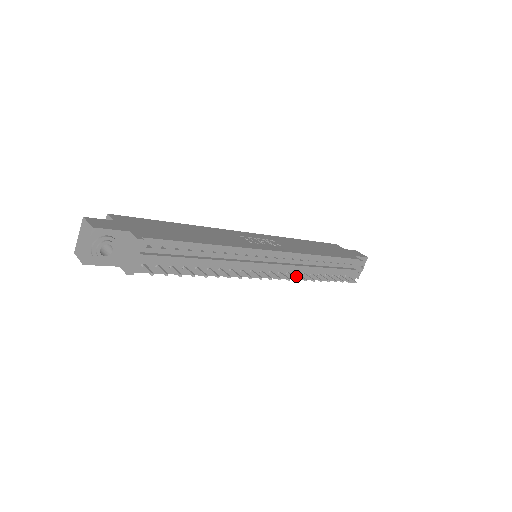
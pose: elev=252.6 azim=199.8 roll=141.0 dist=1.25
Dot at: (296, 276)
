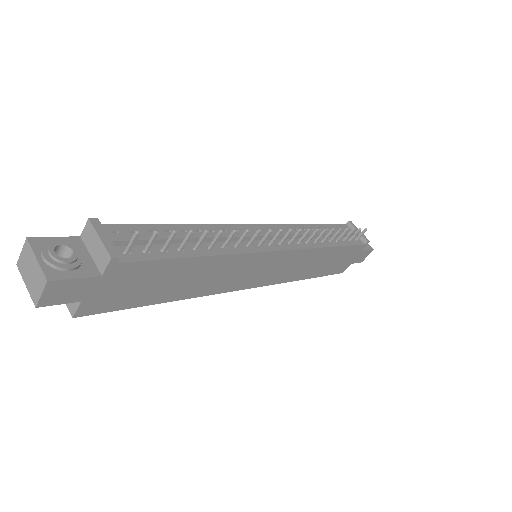
Dot at: (310, 246)
